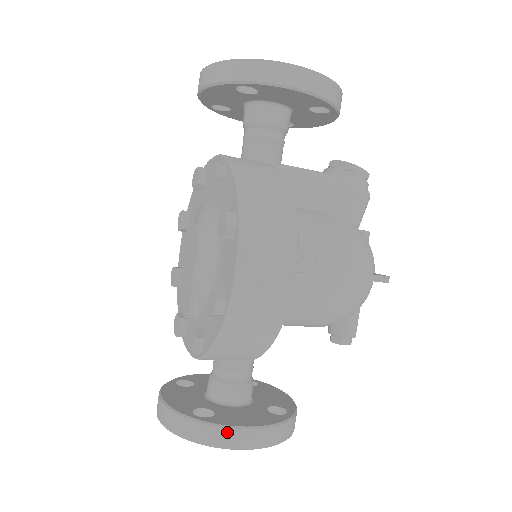
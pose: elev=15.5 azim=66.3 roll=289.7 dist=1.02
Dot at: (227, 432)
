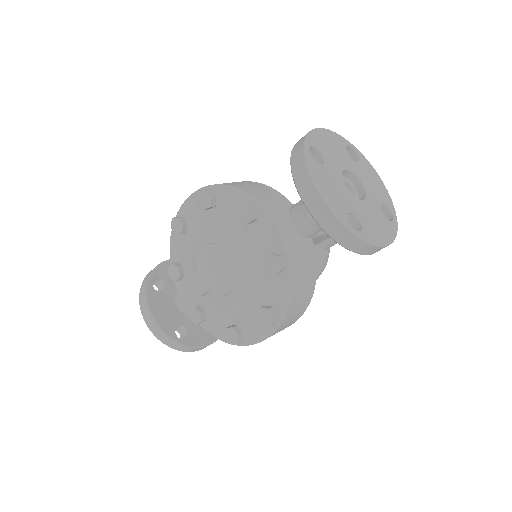
Dot at: (196, 349)
